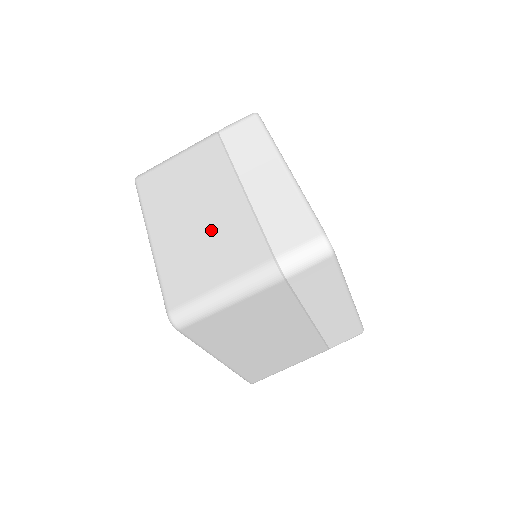
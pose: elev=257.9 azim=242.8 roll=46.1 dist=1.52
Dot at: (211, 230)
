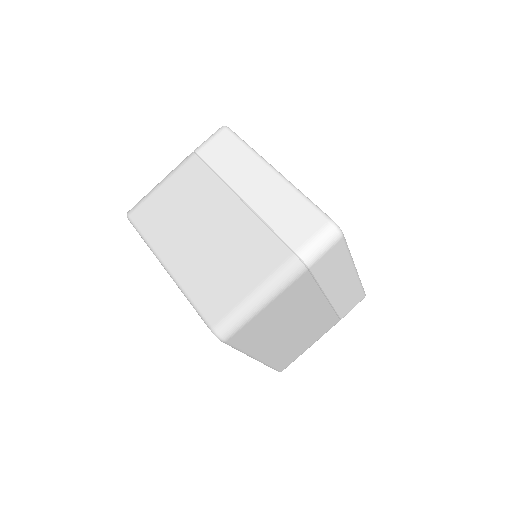
Dot at: (224, 244)
